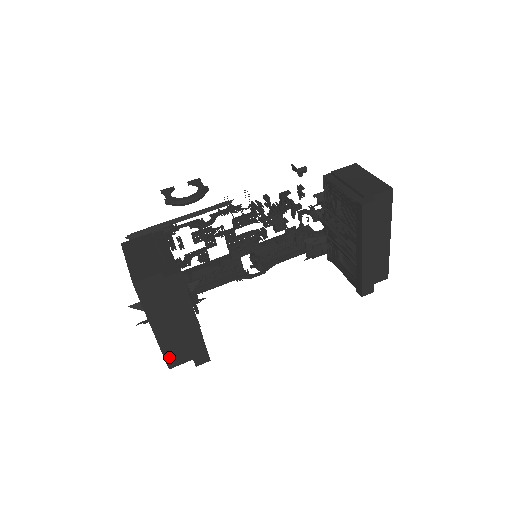
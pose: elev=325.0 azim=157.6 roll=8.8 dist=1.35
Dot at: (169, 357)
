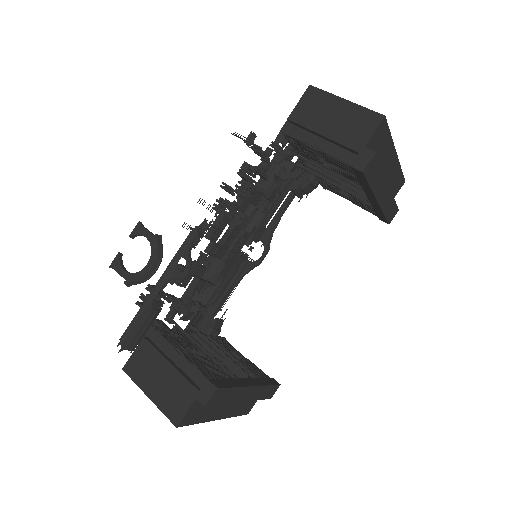
Dot at: (243, 411)
